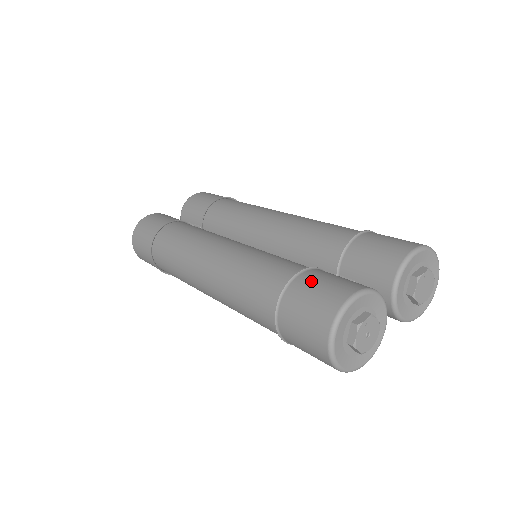
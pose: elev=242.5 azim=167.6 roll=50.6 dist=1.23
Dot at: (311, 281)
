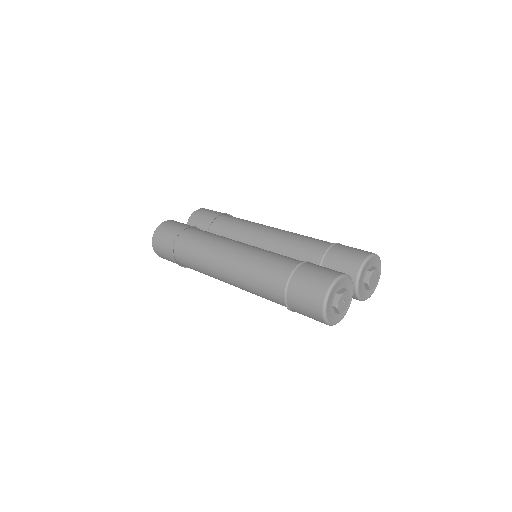
Dot at: (310, 268)
